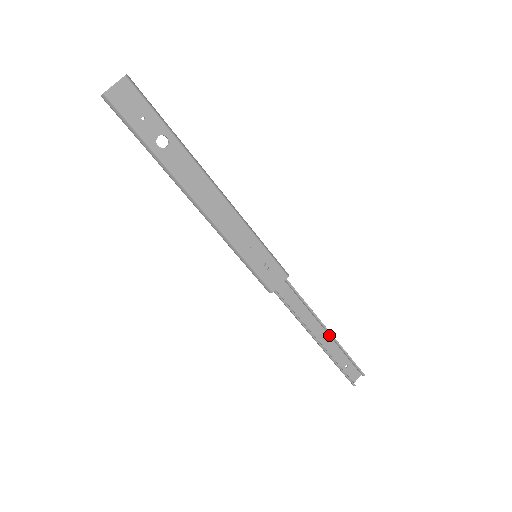
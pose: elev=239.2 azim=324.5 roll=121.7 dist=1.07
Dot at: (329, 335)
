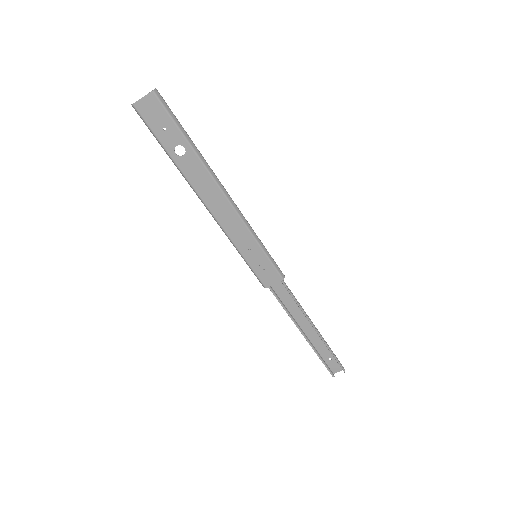
Dot at: (318, 332)
